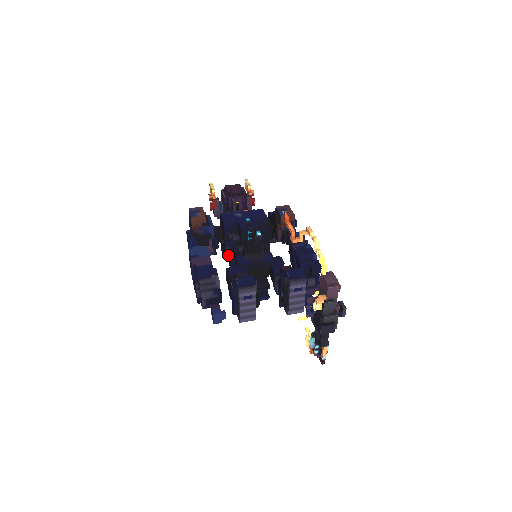
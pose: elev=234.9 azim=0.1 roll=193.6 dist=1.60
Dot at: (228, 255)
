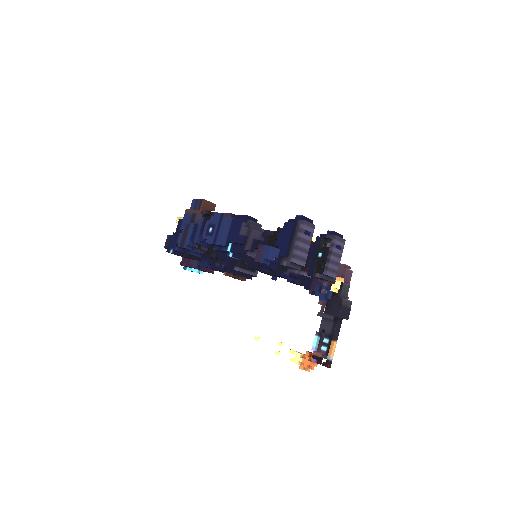
Dot at: occluded
